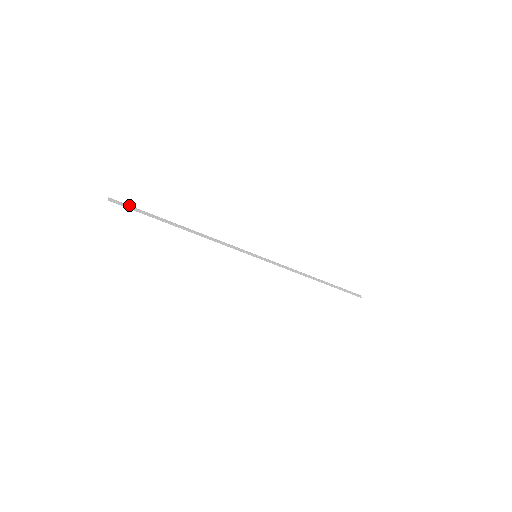
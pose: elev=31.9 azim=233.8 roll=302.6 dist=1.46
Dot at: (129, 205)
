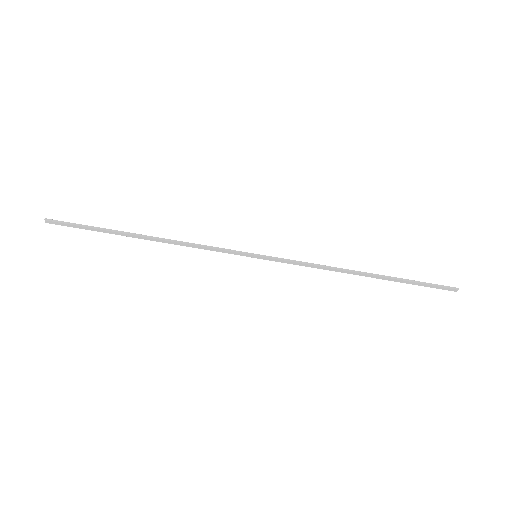
Dot at: (72, 225)
